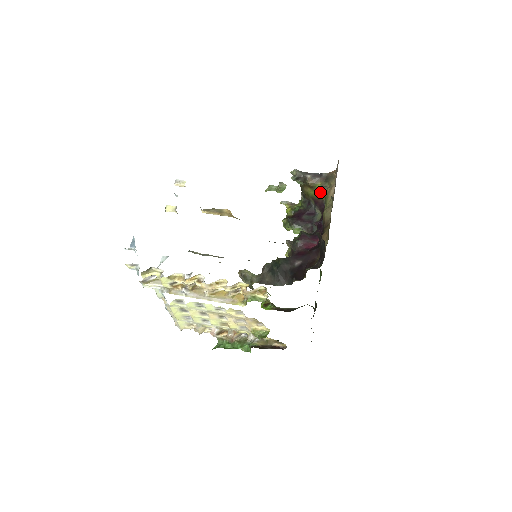
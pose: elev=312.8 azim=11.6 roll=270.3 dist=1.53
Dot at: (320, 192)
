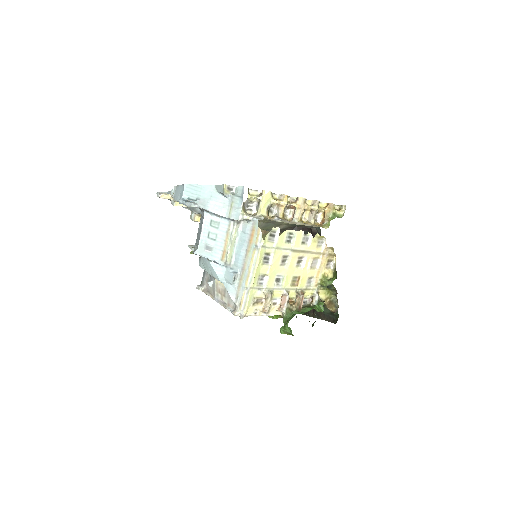
Dot at: occluded
